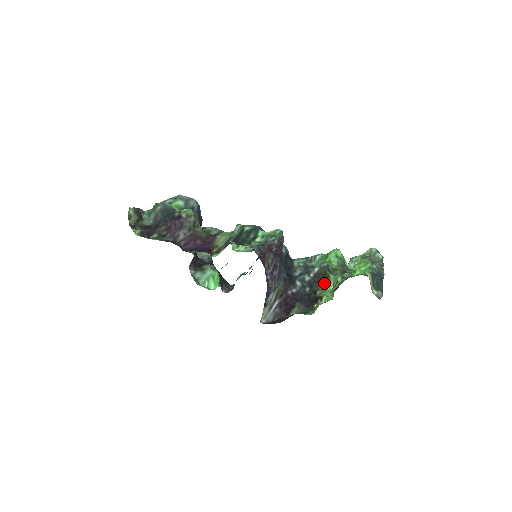
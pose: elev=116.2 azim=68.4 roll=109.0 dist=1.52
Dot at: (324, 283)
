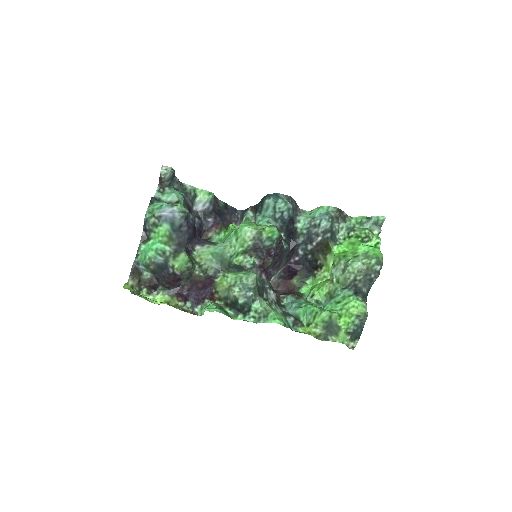
Dot at: (325, 254)
